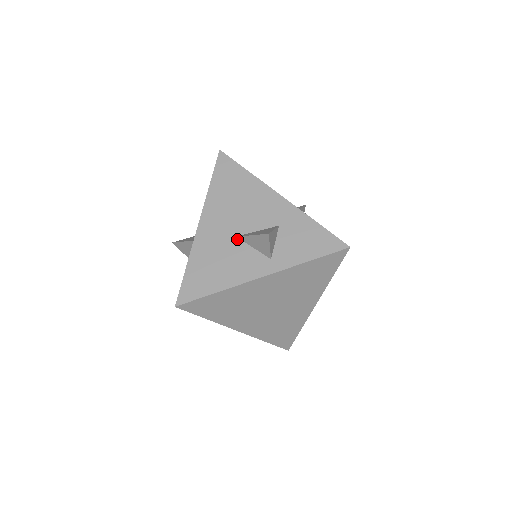
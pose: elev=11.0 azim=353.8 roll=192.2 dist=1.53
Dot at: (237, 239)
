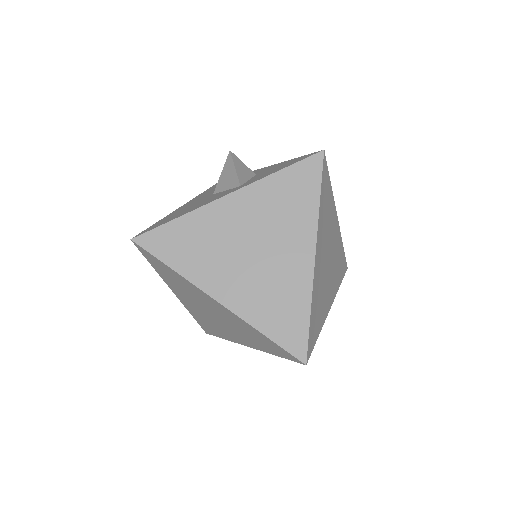
Dot at: (213, 194)
